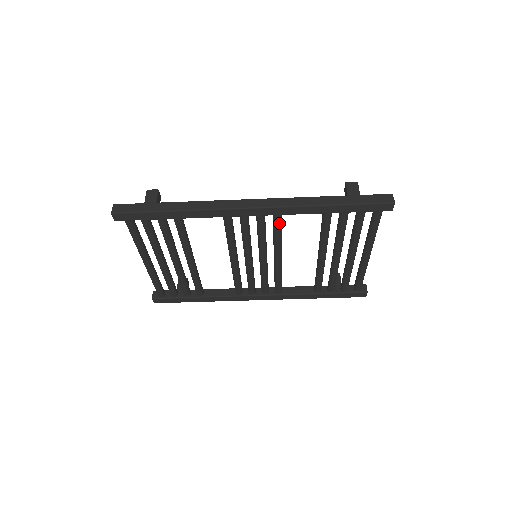
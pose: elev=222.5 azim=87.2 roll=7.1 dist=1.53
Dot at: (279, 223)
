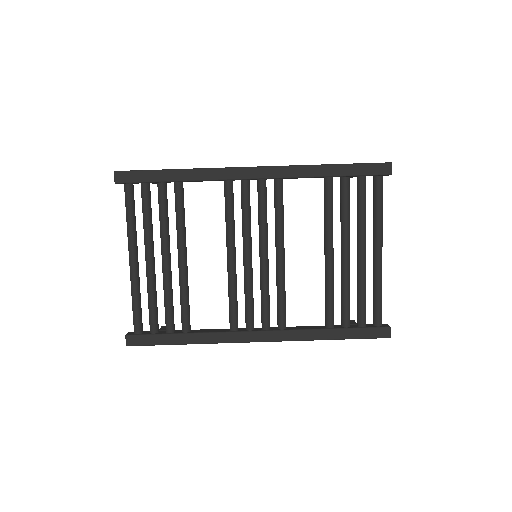
Dot at: (280, 193)
